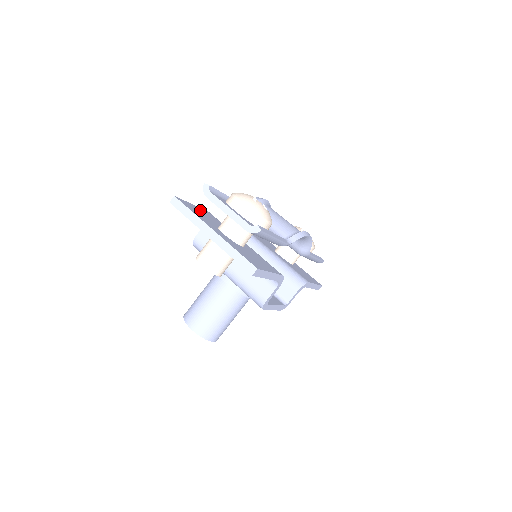
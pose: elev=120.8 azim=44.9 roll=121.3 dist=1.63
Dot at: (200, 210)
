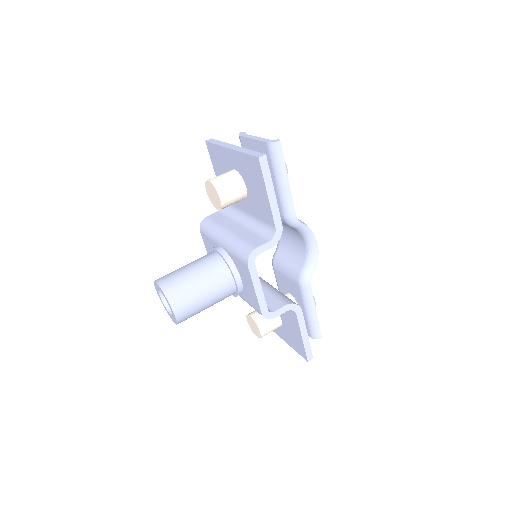
Dot at: occluded
